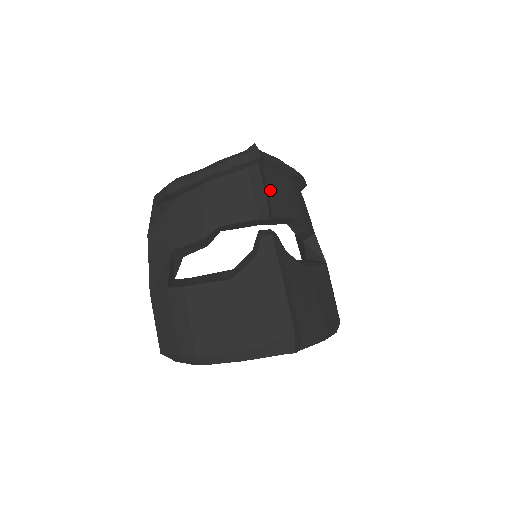
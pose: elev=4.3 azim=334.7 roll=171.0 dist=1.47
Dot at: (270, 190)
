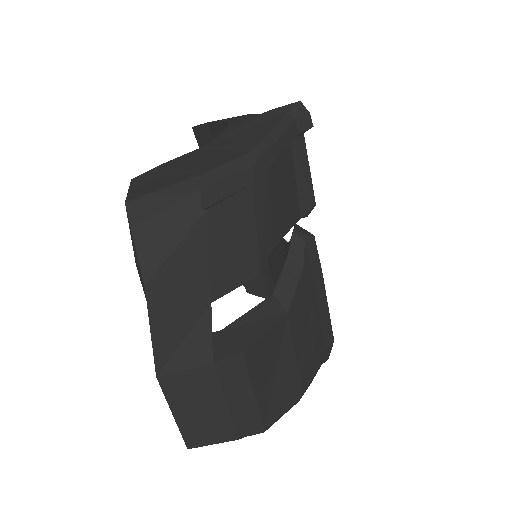
Dot at: occluded
